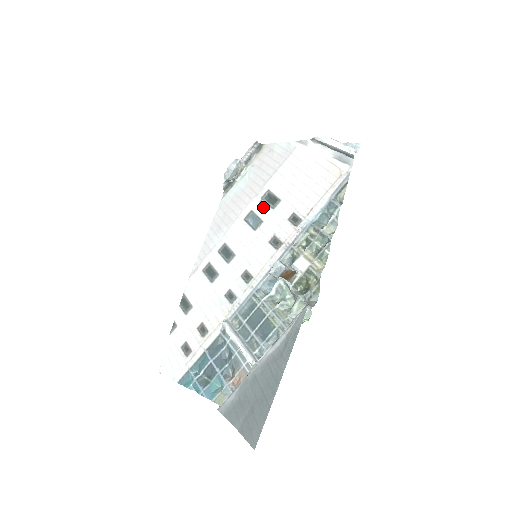
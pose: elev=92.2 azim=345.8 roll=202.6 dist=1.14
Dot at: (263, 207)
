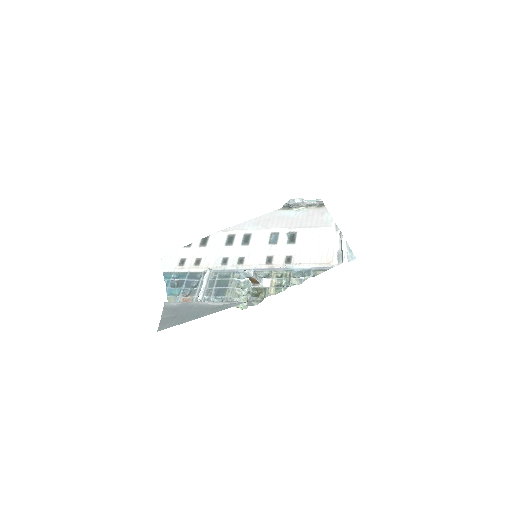
Dot at: (285, 237)
